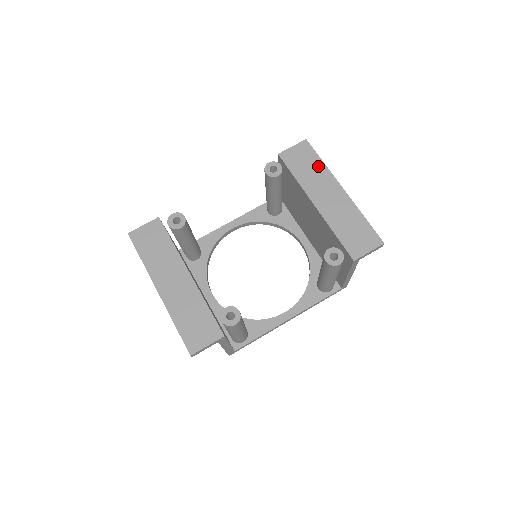
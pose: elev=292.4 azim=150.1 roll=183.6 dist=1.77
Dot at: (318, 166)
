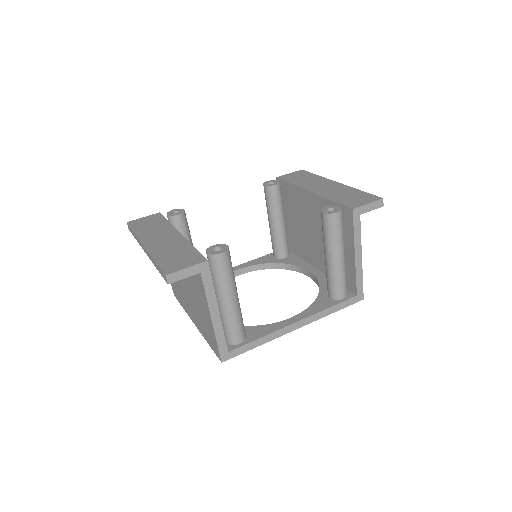
Dot at: (313, 177)
